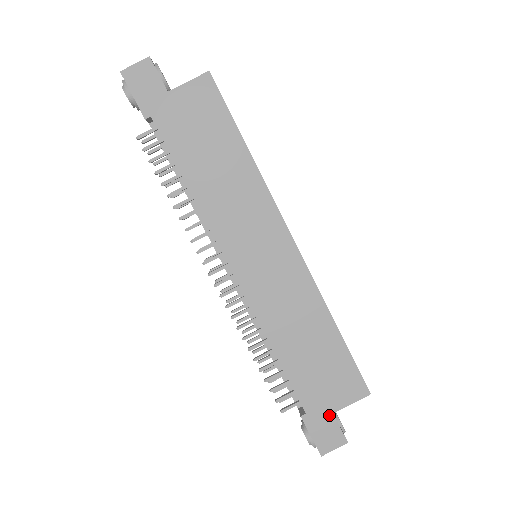
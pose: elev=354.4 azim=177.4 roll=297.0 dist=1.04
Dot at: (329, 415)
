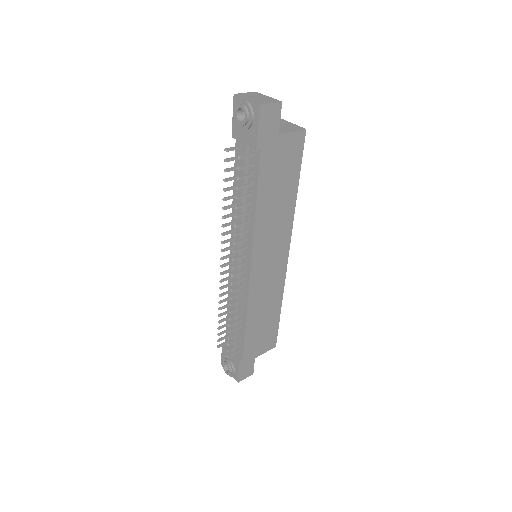
Dot at: (253, 359)
